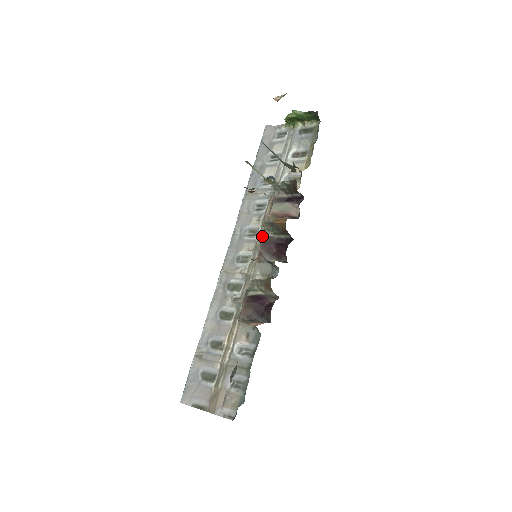
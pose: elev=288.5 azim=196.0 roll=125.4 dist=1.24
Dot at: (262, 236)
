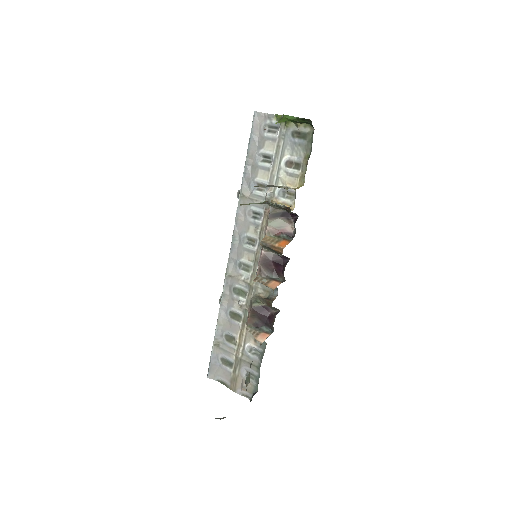
Dot at: (260, 250)
